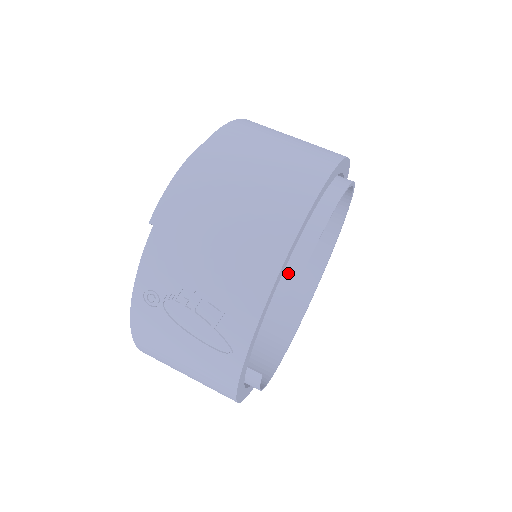
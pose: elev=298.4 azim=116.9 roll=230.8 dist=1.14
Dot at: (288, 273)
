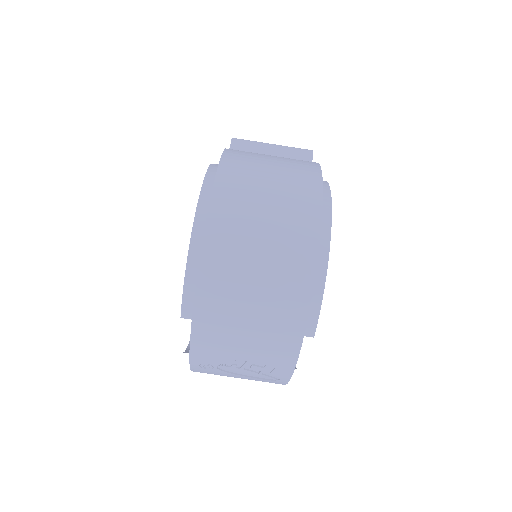
Dot at: occluded
